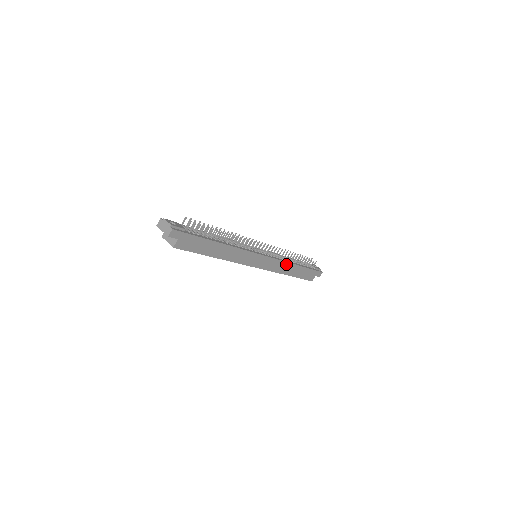
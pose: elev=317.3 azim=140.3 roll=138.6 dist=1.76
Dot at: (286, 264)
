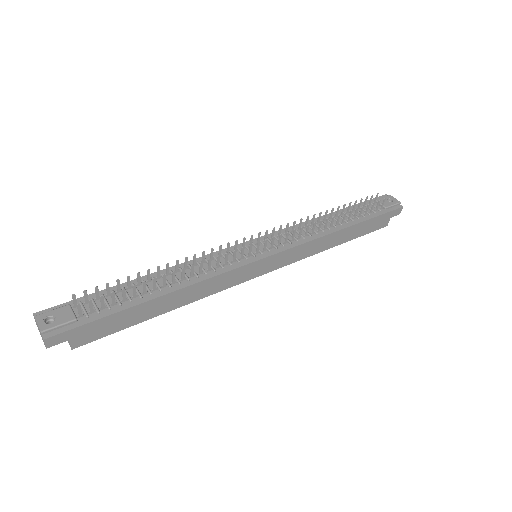
Dot at: (319, 240)
